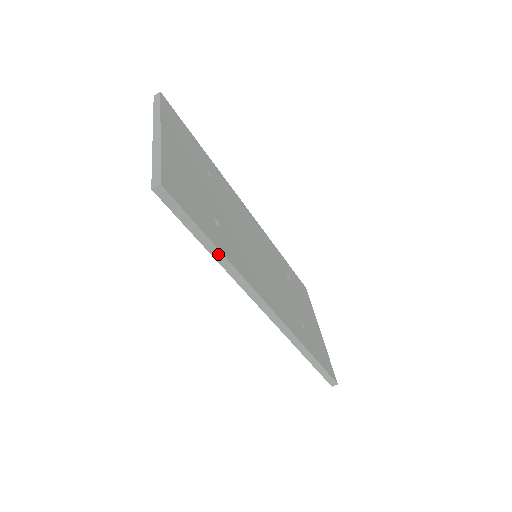
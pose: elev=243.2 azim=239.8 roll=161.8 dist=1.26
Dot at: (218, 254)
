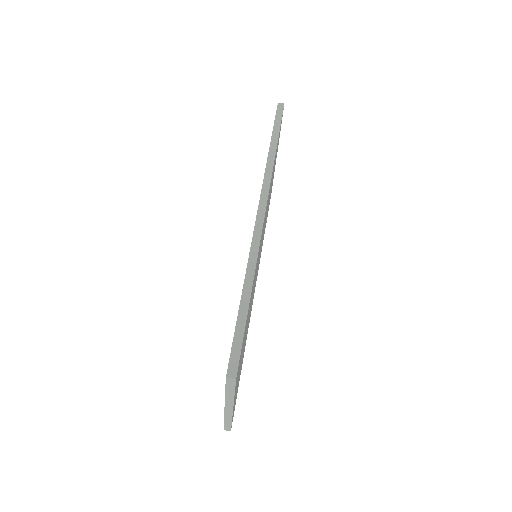
Dot at: (274, 147)
